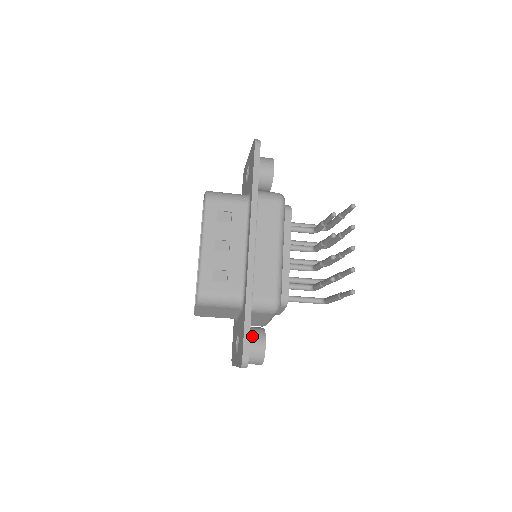
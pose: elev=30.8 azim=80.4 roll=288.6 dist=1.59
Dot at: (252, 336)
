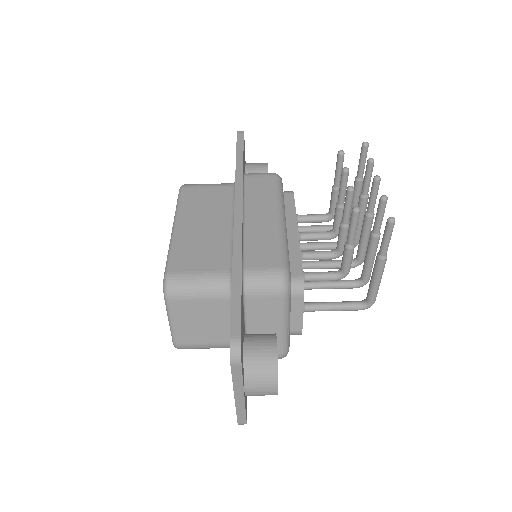
Dot at: (254, 337)
